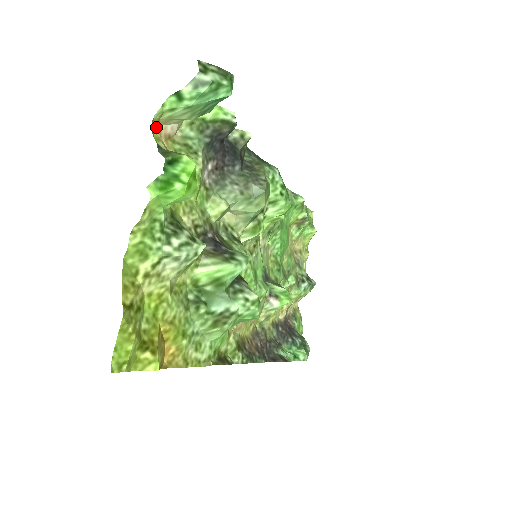
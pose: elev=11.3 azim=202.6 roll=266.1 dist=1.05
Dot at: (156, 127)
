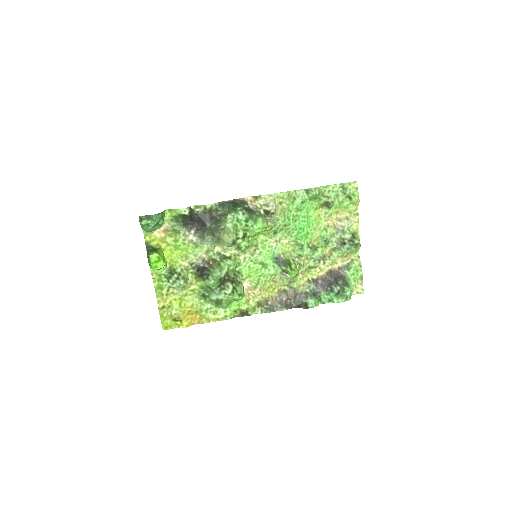
Dot at: (154, 232)
